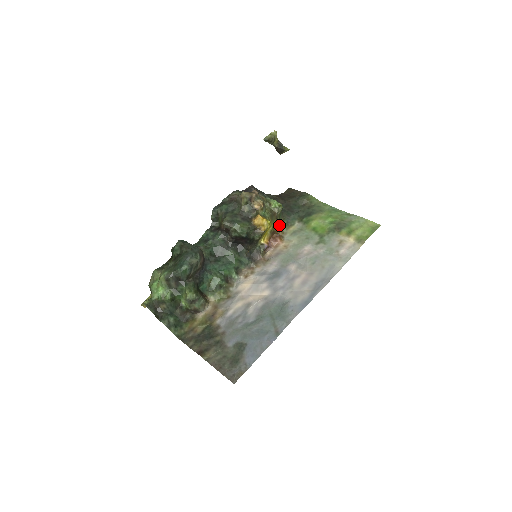
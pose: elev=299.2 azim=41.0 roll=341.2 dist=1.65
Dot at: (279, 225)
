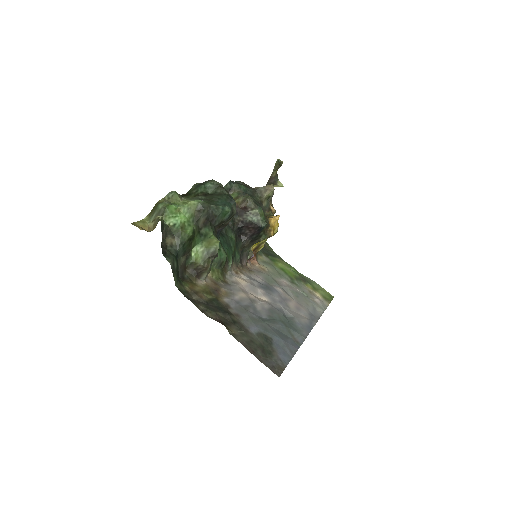
Dot at: occluded
